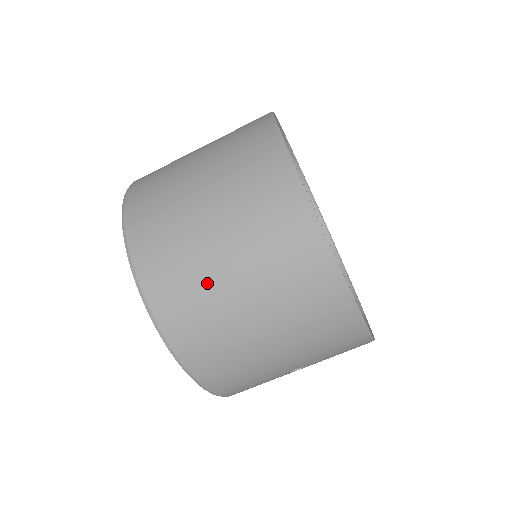
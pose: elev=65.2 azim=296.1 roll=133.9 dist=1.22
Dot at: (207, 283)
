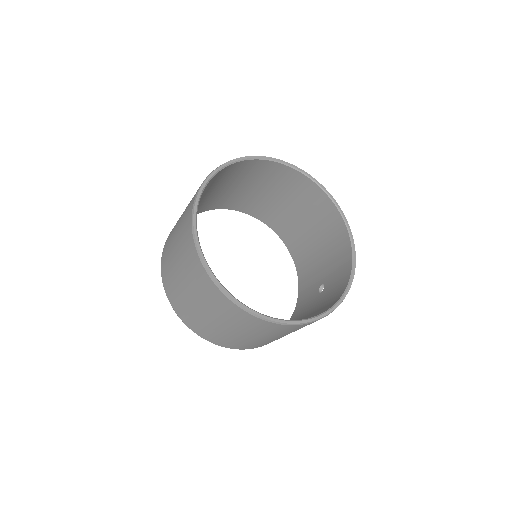
Dot at: (259, 342)
